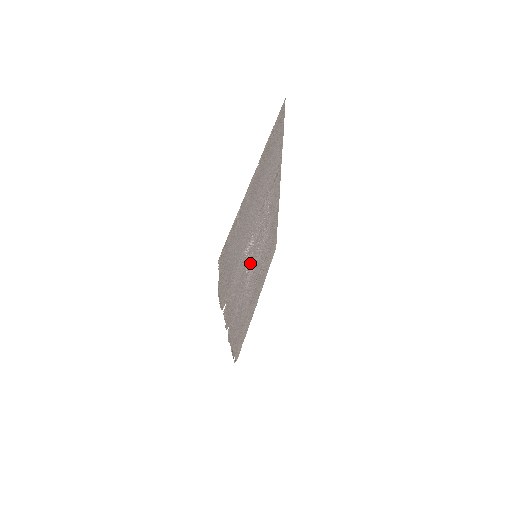
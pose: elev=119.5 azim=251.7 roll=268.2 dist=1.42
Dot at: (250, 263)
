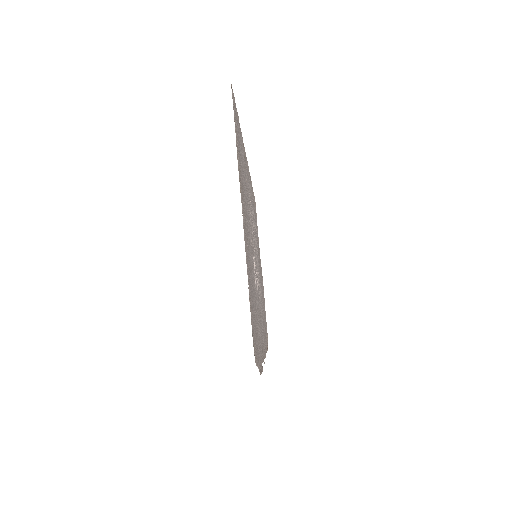
Dot at: occluded
